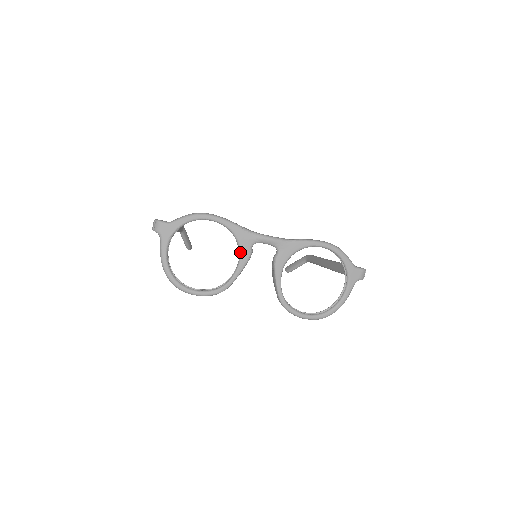
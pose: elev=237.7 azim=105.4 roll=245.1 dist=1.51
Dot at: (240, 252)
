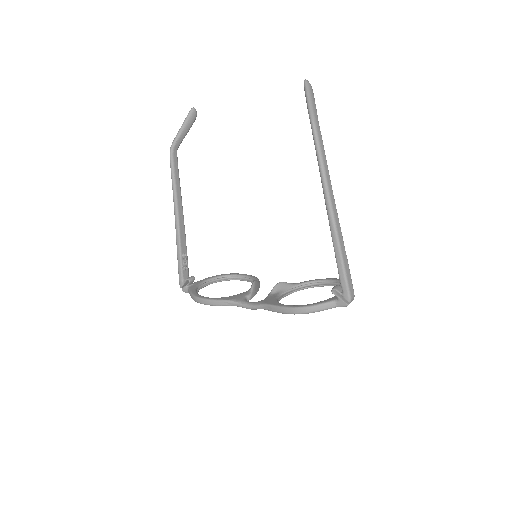
Dot at: occluded
